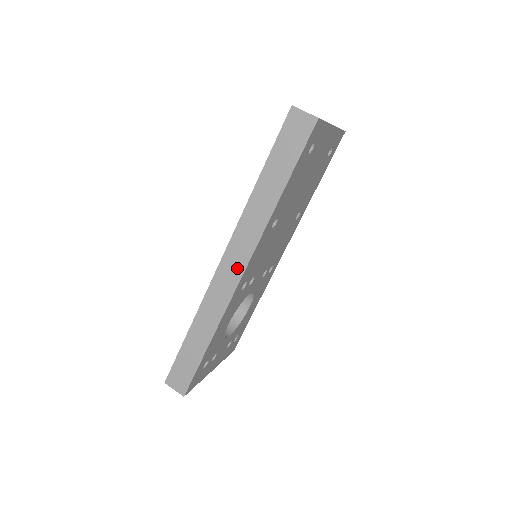
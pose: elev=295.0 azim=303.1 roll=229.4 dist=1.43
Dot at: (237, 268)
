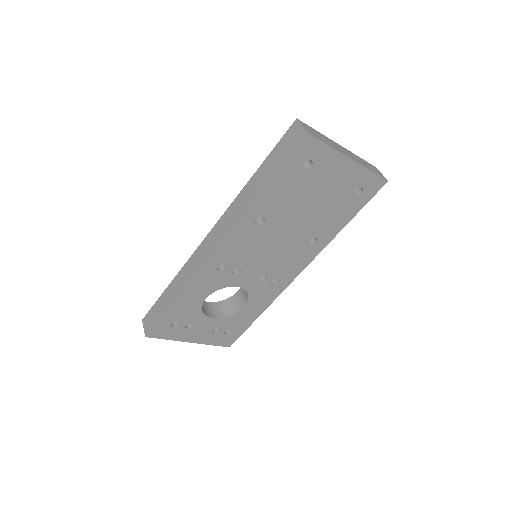
Dot at: (213, 244)
